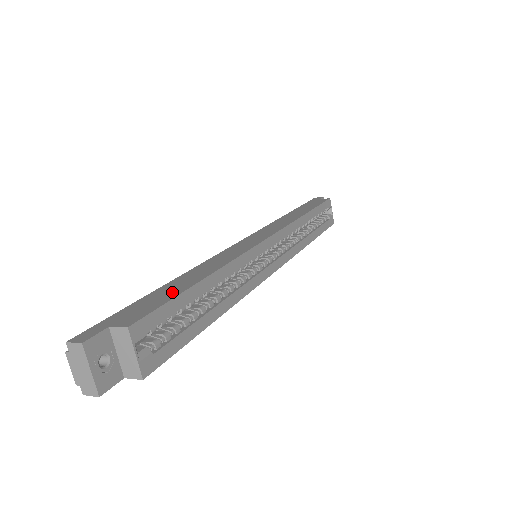
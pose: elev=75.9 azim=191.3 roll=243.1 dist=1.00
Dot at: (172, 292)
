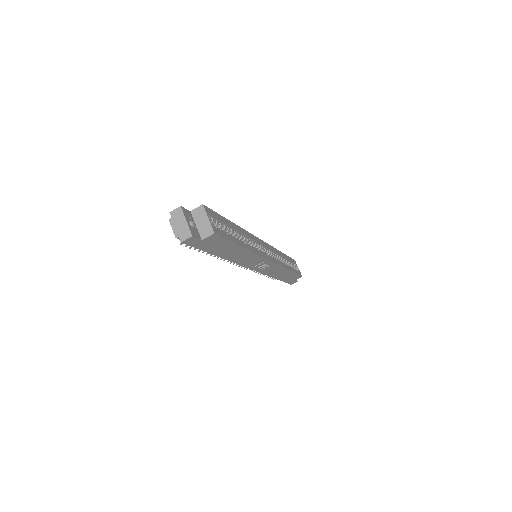
Dot at: occluded
